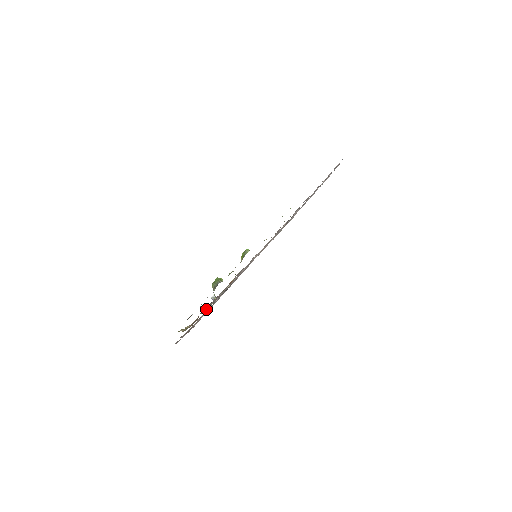
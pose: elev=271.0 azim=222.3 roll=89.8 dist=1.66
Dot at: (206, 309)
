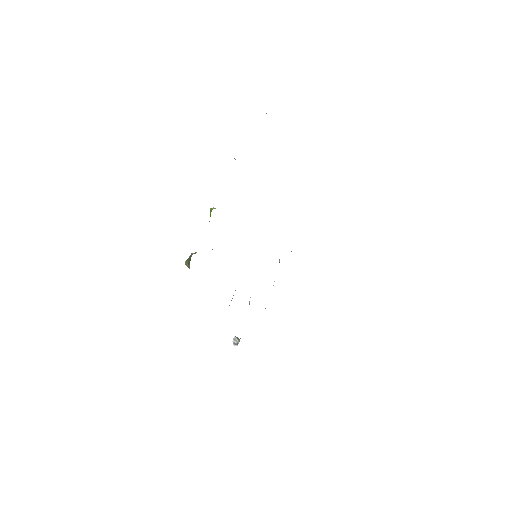
Dot at: occluded
